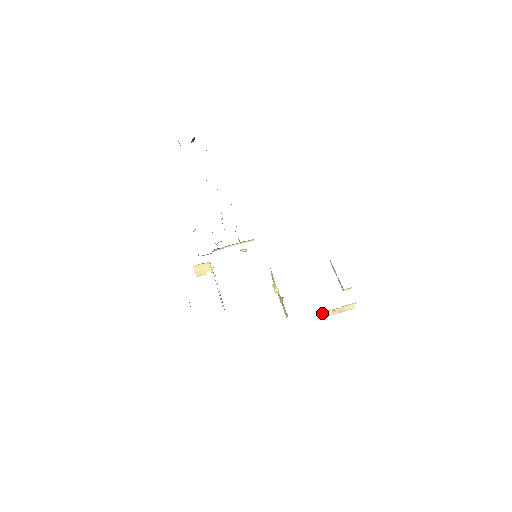
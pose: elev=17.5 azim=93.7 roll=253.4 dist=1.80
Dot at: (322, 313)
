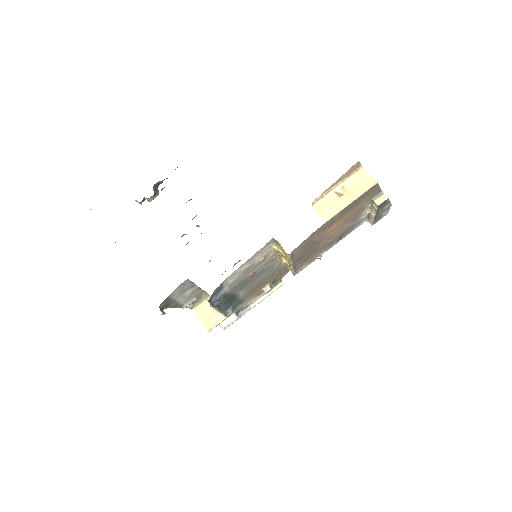
Dot at: (321, 205)
